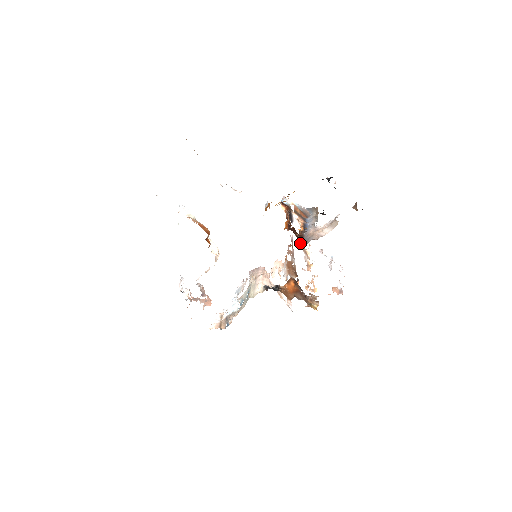
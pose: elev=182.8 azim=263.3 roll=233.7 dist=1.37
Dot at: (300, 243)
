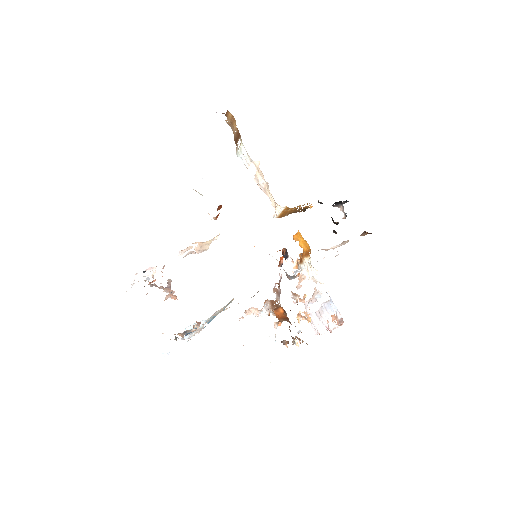
Dot at: (309, 251)
